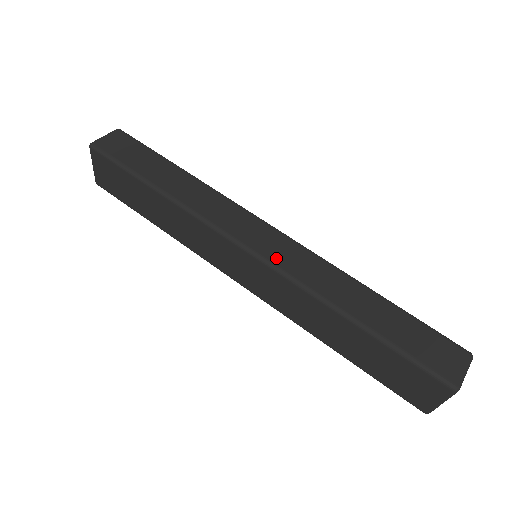
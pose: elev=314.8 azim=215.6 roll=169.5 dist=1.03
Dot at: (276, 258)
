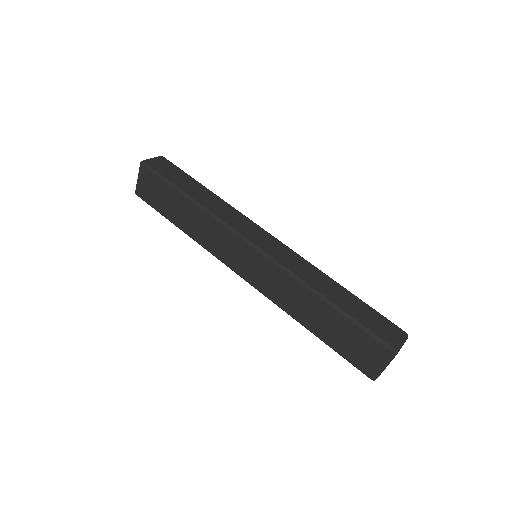
Dot at: (274, 253)
